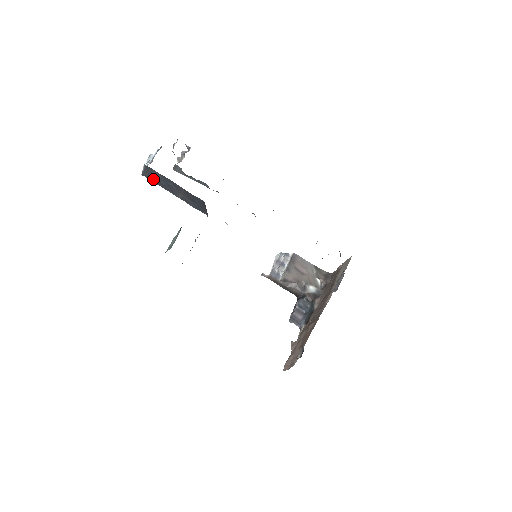
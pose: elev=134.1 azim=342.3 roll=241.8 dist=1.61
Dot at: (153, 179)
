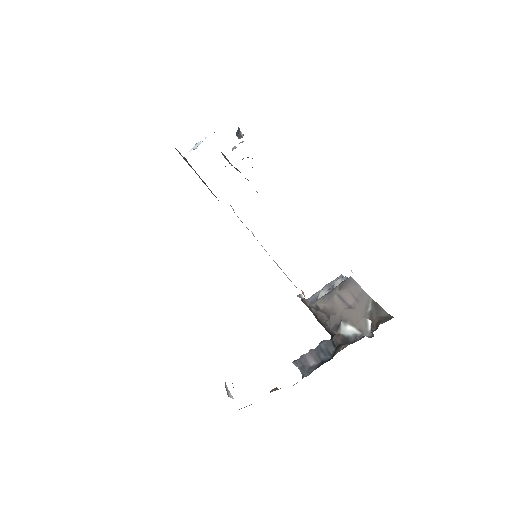
Dot at: occluded
